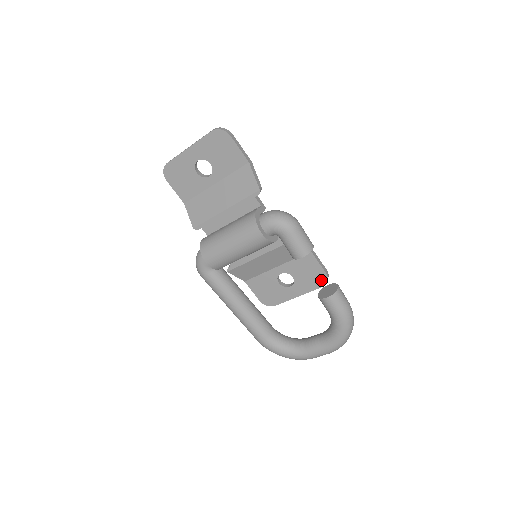
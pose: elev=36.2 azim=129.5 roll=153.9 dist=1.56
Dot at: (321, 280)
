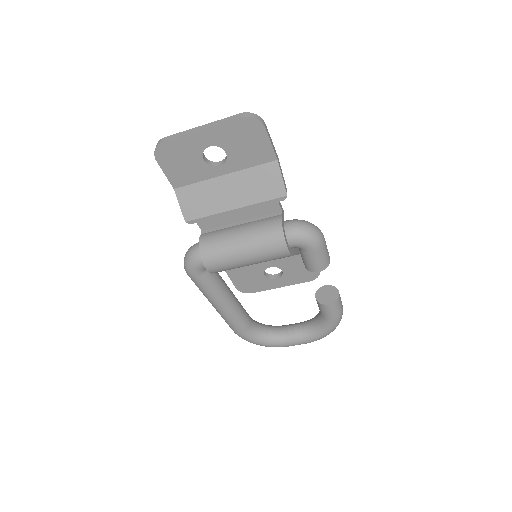
Dot at: (312, 276)
